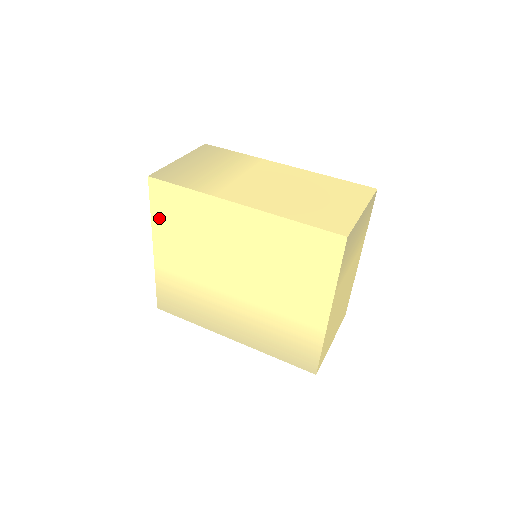
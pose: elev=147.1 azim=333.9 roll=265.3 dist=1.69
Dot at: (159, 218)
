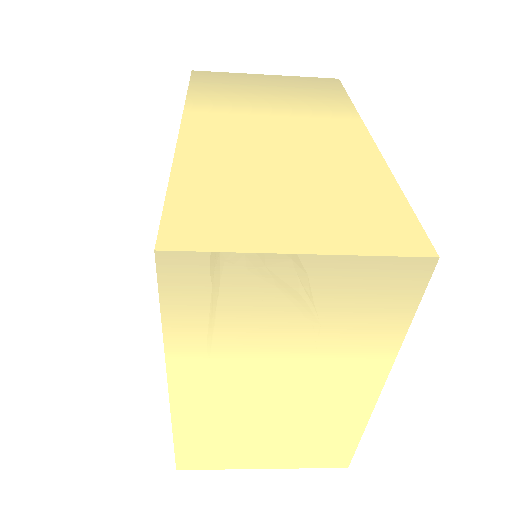
Dot at: occluded
